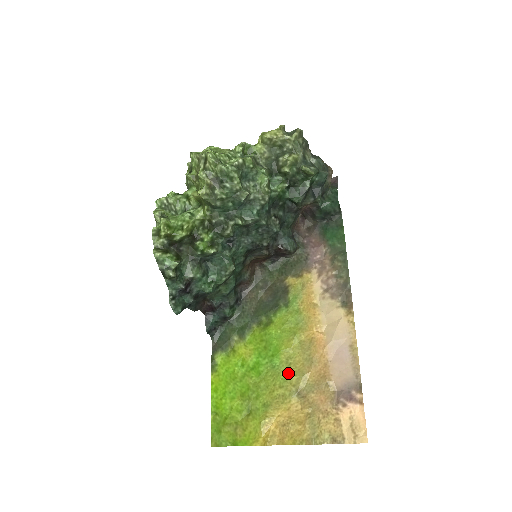
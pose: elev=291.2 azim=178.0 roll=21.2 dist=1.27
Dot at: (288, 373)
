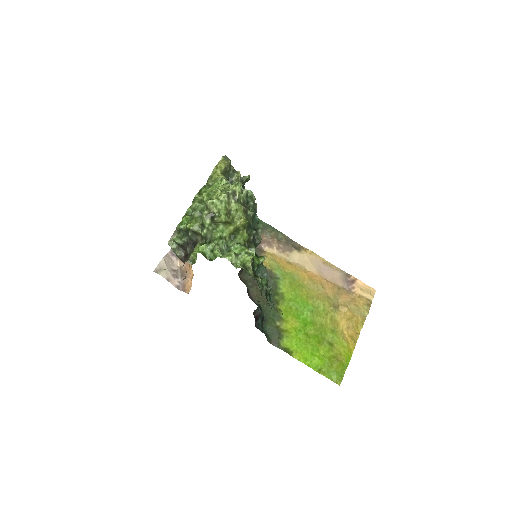
Dot at: (321, 305)
